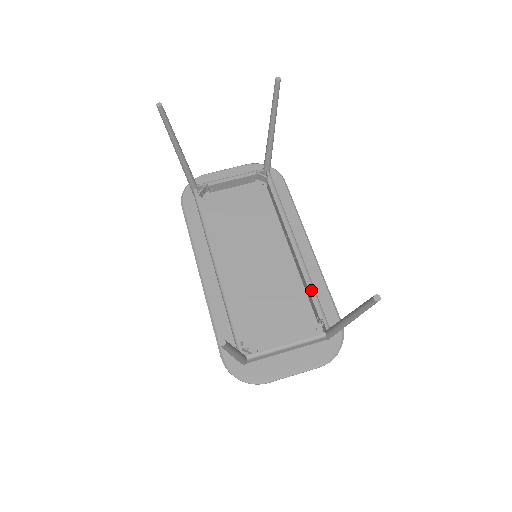
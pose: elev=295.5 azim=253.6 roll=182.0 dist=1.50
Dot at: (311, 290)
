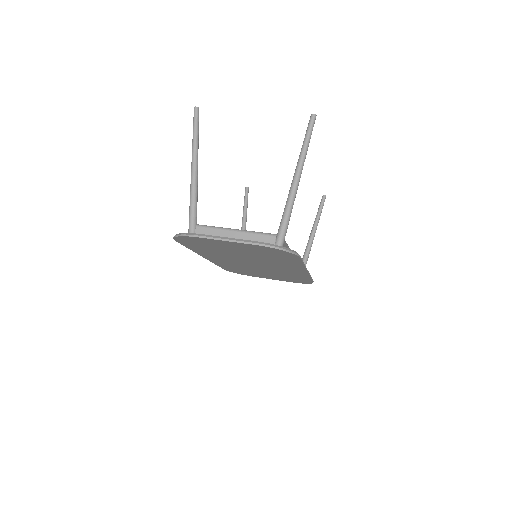
Dot at: occluded
